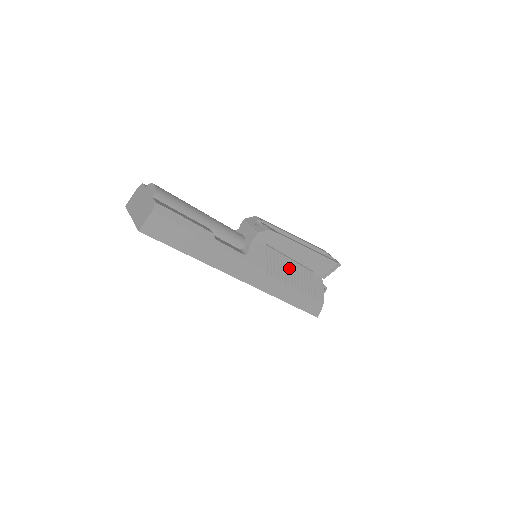
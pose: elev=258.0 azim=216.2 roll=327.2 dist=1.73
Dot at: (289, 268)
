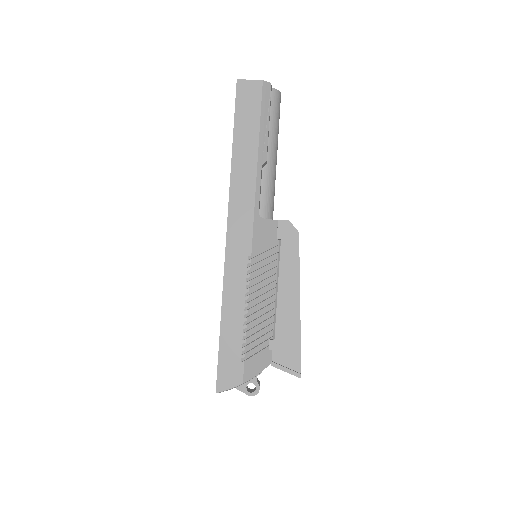
Dot at: (265, 294)
